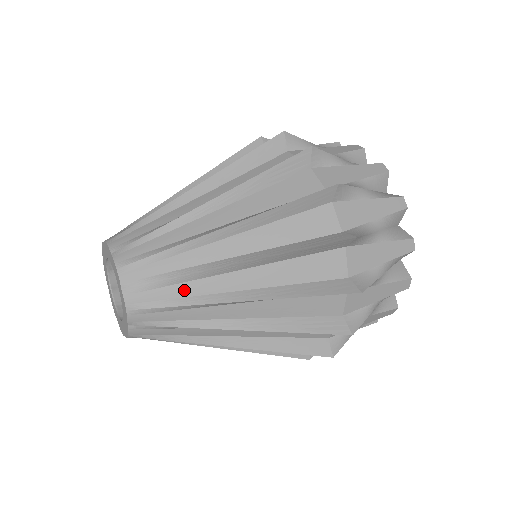
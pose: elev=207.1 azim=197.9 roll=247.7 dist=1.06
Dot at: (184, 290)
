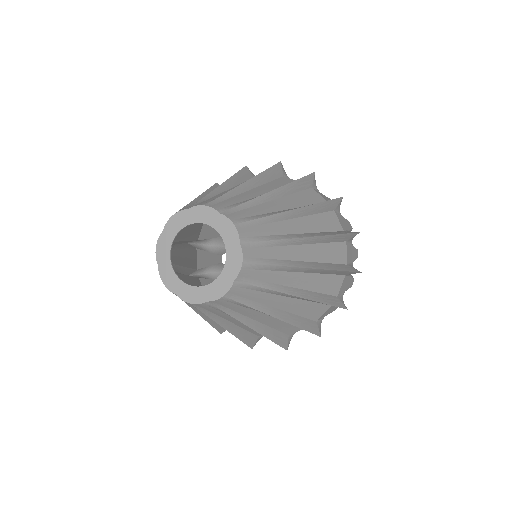
Dot at: (260, 297)
